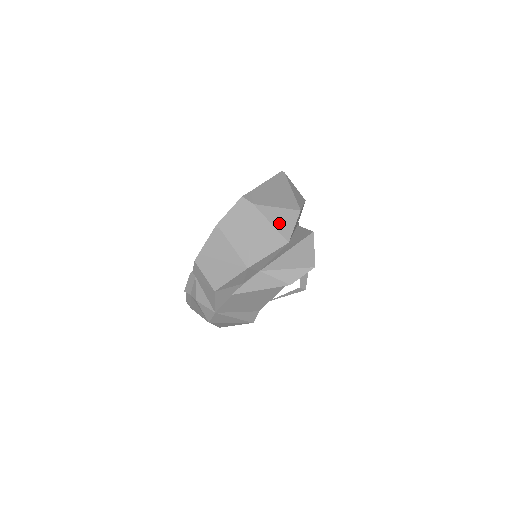
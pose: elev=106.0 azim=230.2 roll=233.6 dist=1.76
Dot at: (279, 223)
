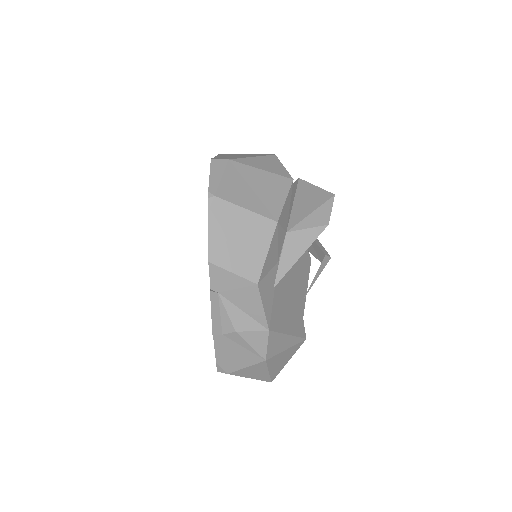
Dot at: (268, 168)
